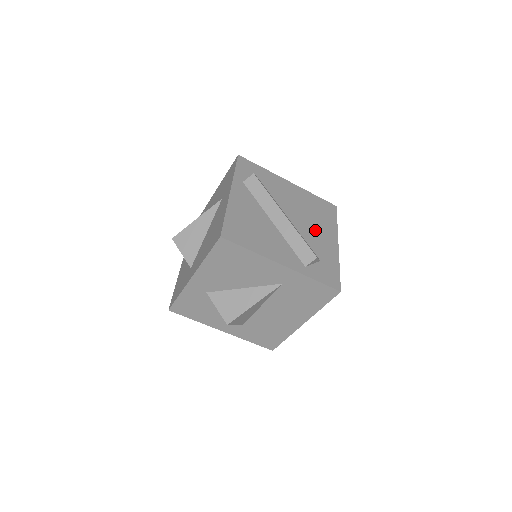
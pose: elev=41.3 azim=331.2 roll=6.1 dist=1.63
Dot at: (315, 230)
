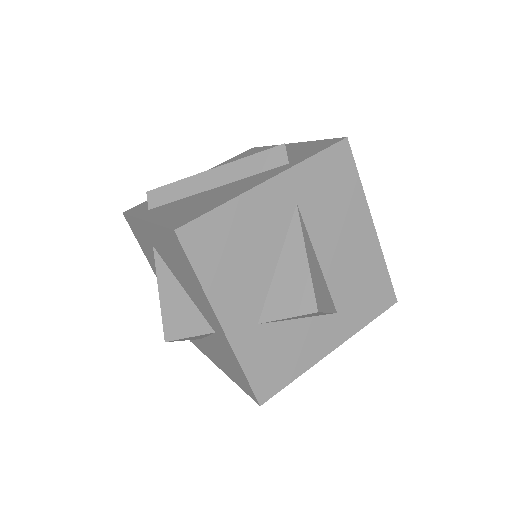
Dot at: occluded
